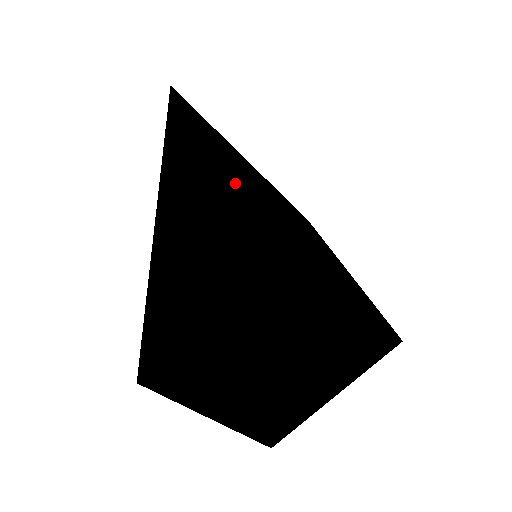
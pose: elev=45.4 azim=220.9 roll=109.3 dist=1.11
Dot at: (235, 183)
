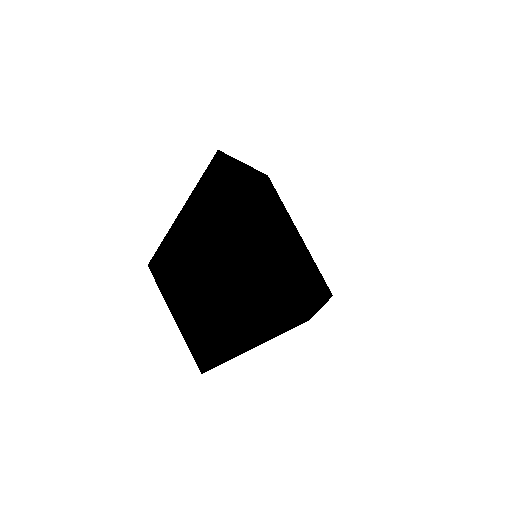
Dot at: (234, 172)
